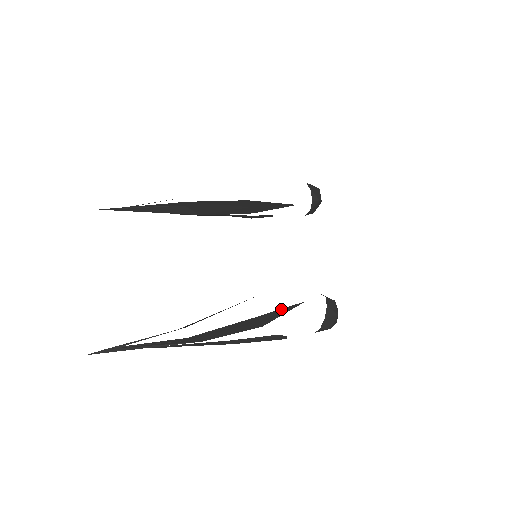
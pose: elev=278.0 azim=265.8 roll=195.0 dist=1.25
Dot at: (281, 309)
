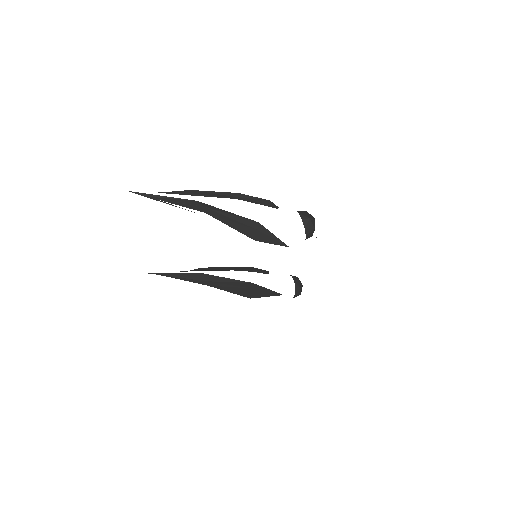
Dot at: occluded
